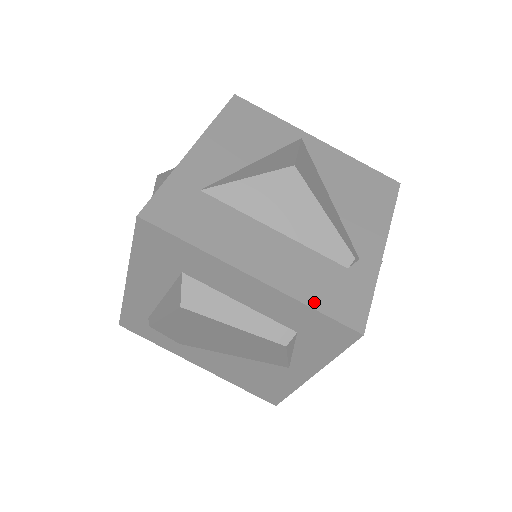
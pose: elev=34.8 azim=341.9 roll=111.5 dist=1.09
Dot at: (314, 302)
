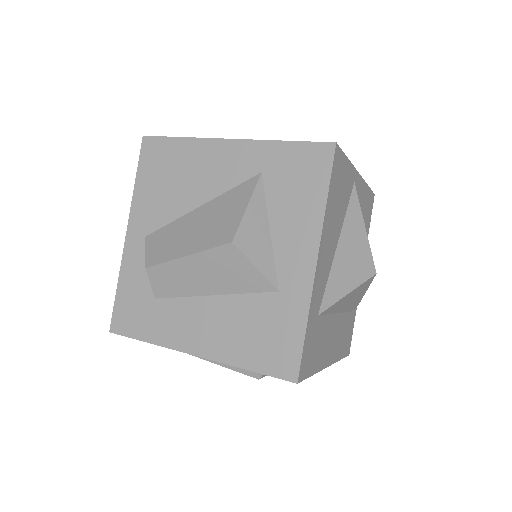
Dot at: (342, 355)
